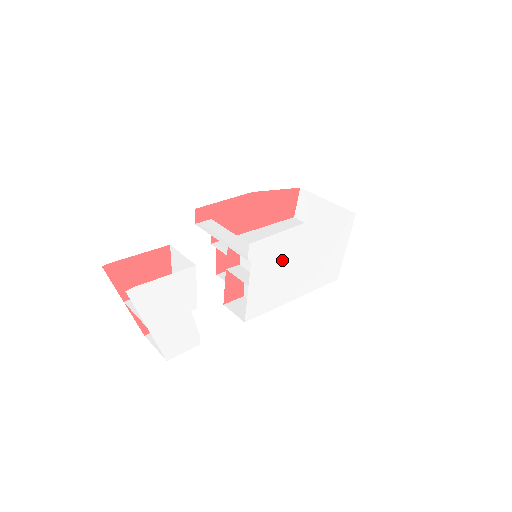
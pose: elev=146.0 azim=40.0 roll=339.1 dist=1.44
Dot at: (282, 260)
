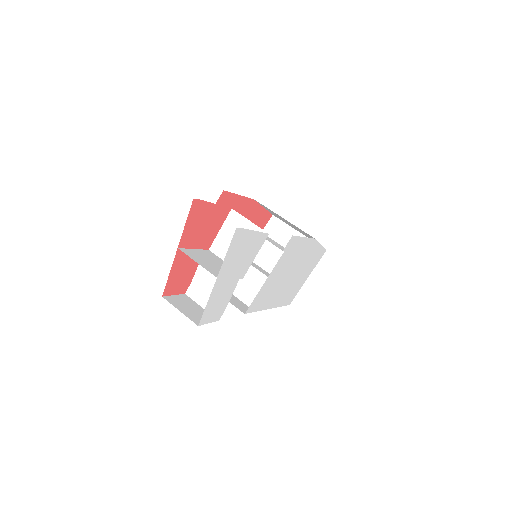
Dot at: (289, 264)
